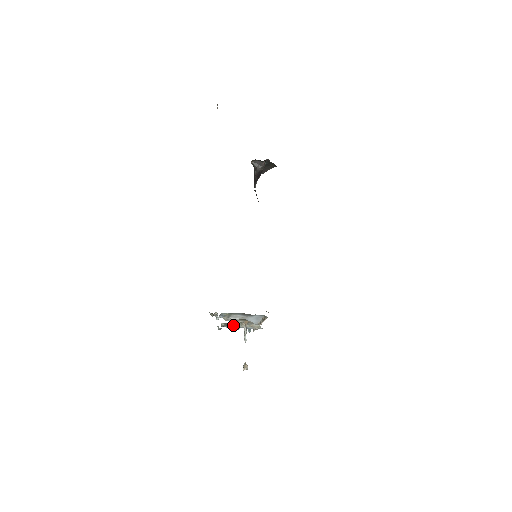
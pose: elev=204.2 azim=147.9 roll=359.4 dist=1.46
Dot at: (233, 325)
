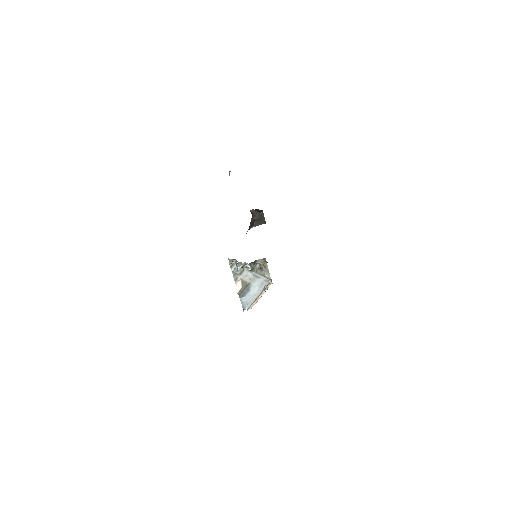
Dot at: (252, 266)
